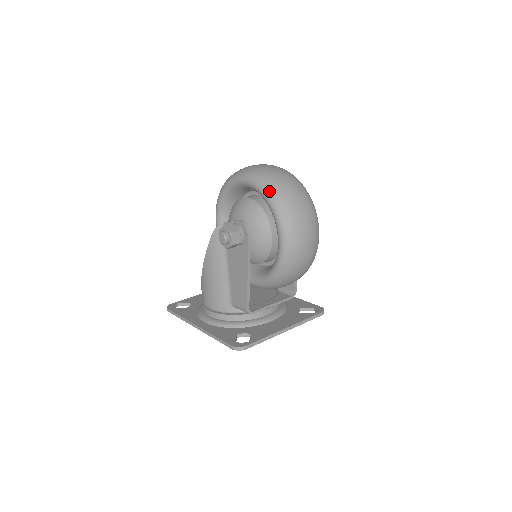
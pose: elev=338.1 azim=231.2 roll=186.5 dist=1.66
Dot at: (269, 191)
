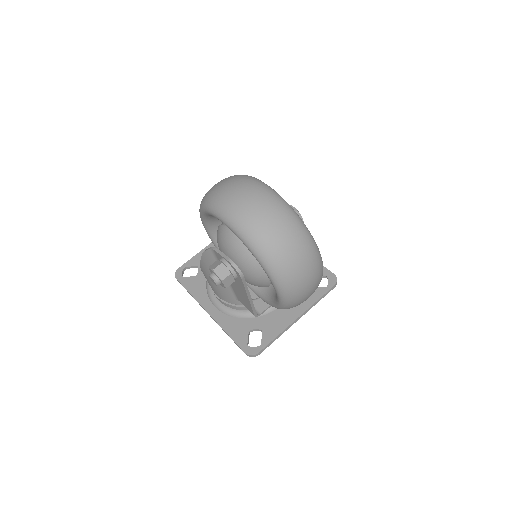
Dot at: (257, 251)
